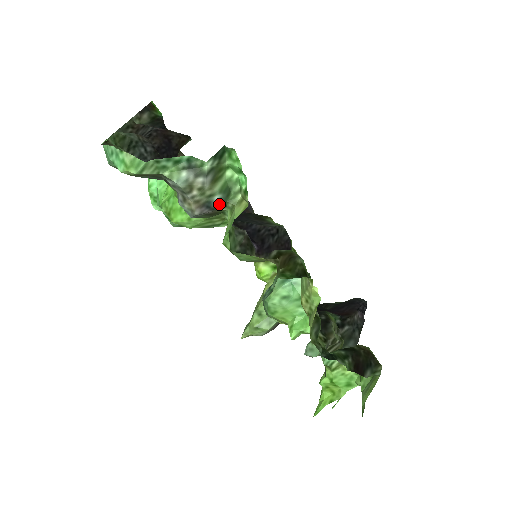
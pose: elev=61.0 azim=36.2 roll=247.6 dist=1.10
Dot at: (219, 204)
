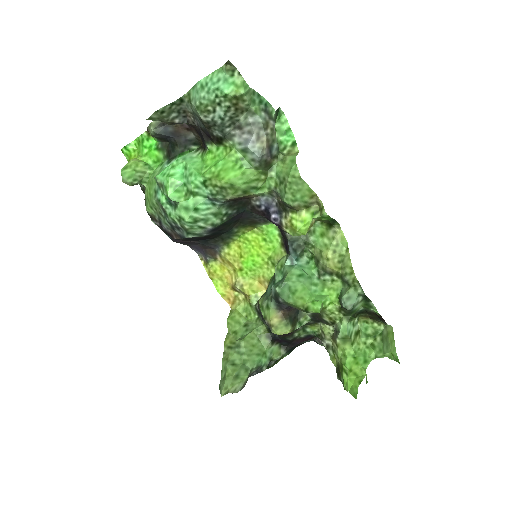
Dot at: (275, 153)
